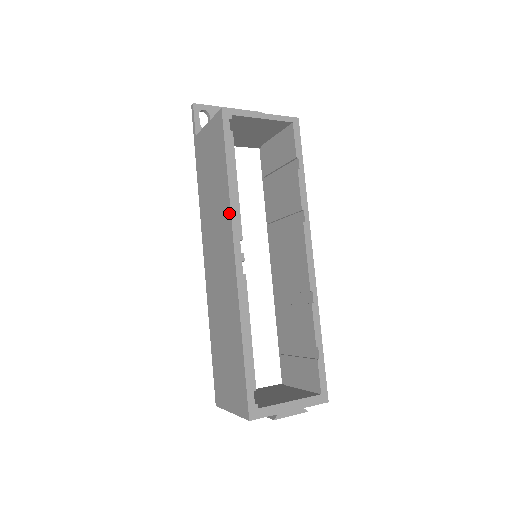
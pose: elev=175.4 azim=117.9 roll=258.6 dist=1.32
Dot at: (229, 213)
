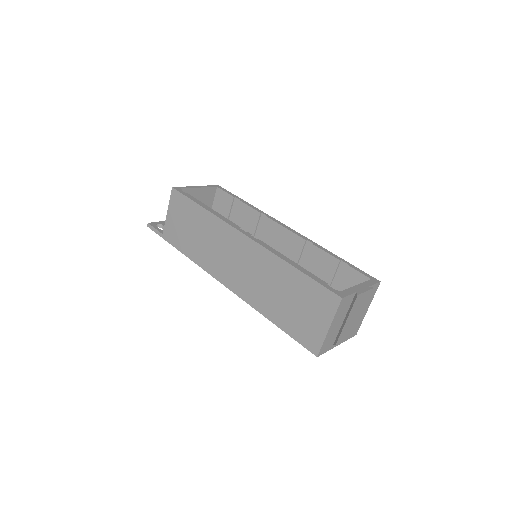
Dot at: (220, 221)
